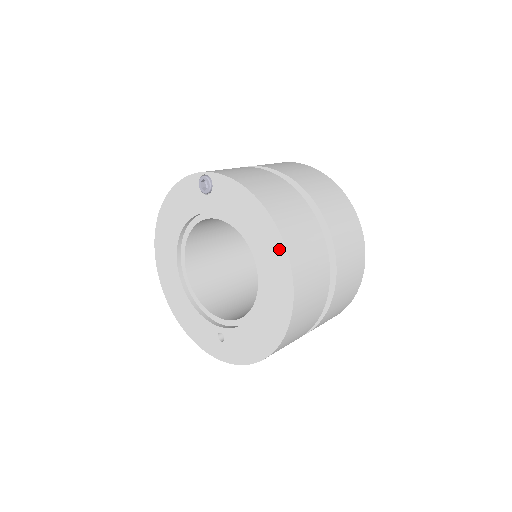
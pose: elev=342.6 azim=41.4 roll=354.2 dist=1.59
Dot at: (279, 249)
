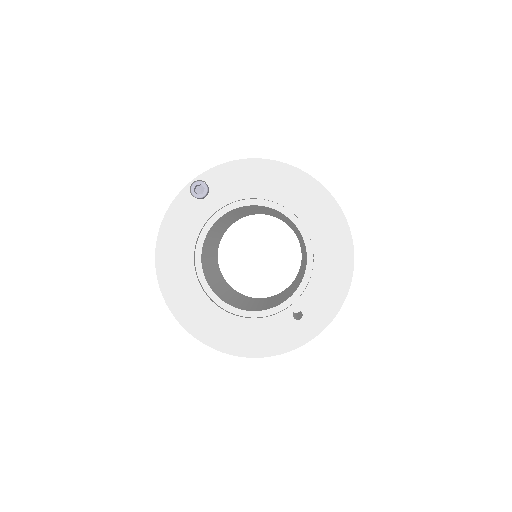
Dot at: (302, 179)
